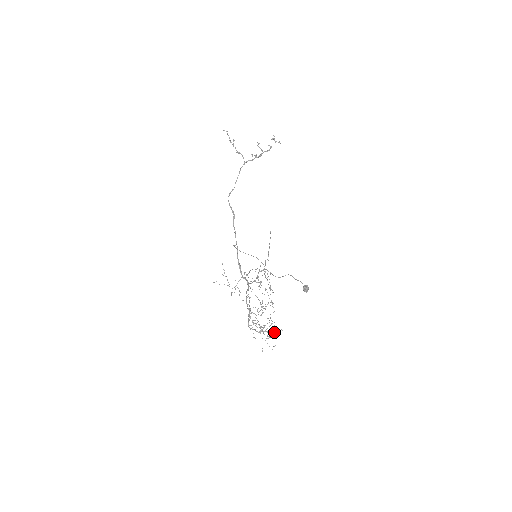
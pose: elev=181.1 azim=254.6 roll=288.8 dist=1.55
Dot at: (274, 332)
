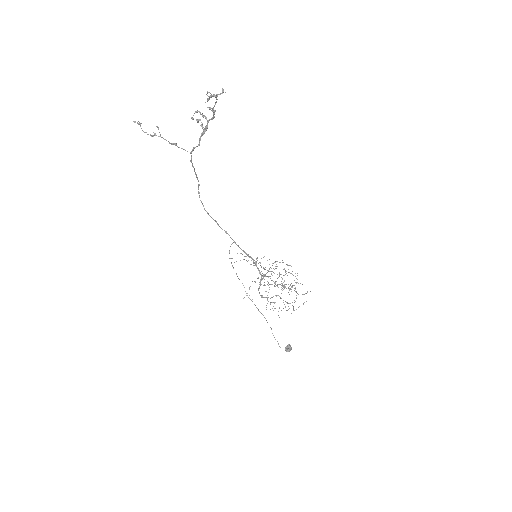
Dot at: occluded
